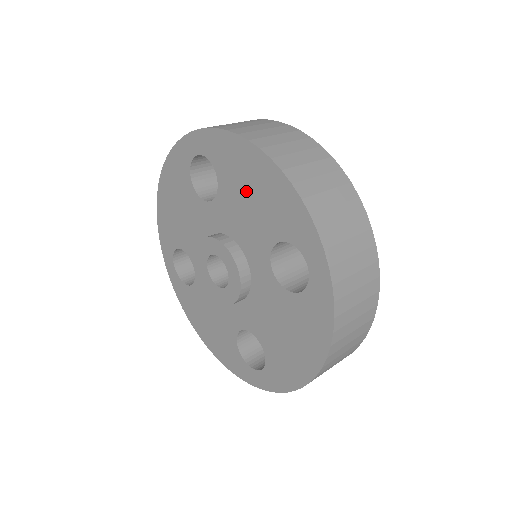
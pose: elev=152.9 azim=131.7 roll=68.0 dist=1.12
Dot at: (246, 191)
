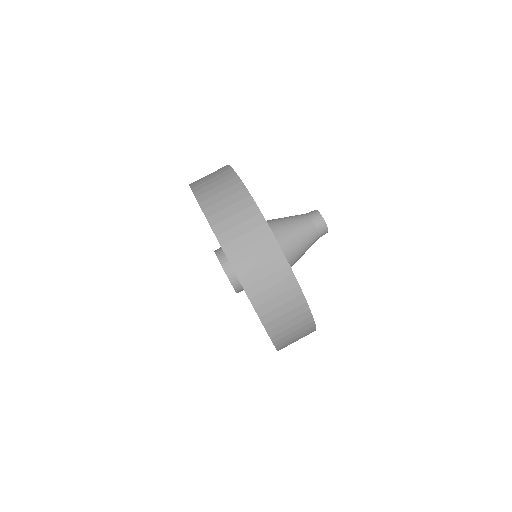
Dot at: occluded
